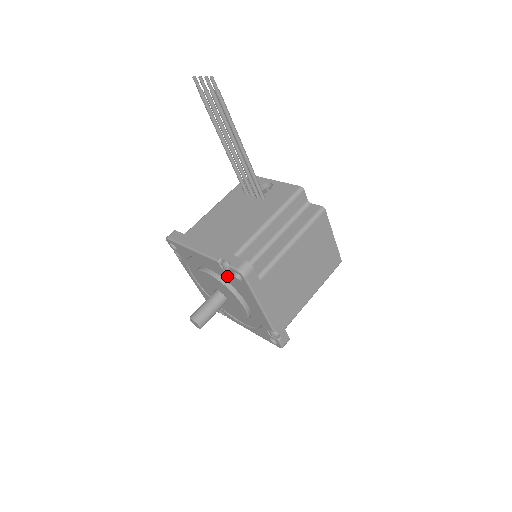
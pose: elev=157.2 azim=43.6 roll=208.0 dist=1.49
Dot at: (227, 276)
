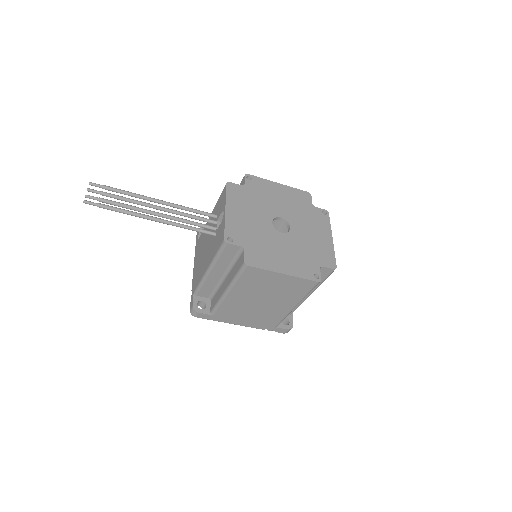
Dot at: occluded
